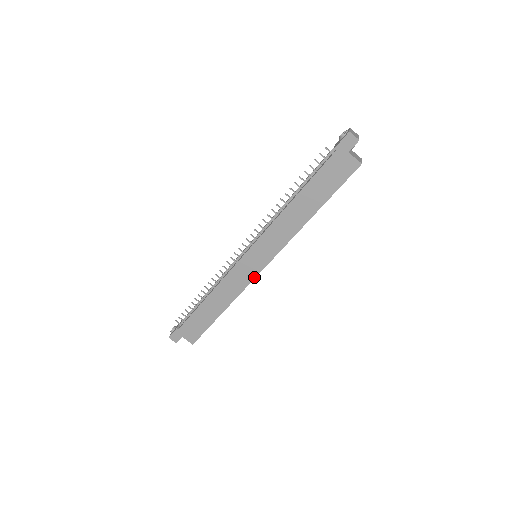
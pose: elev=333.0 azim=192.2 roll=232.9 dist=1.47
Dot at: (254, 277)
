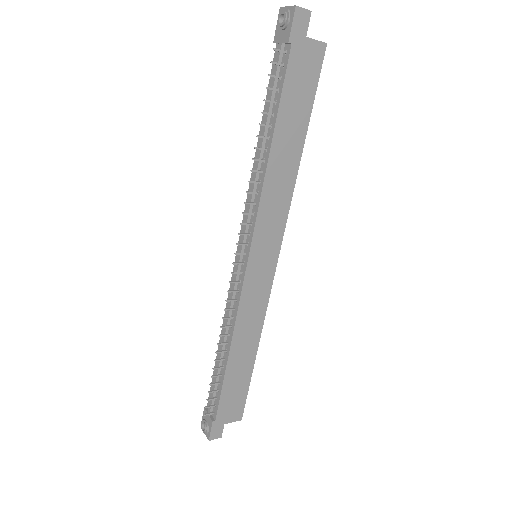
Dot at: (271, 282)
